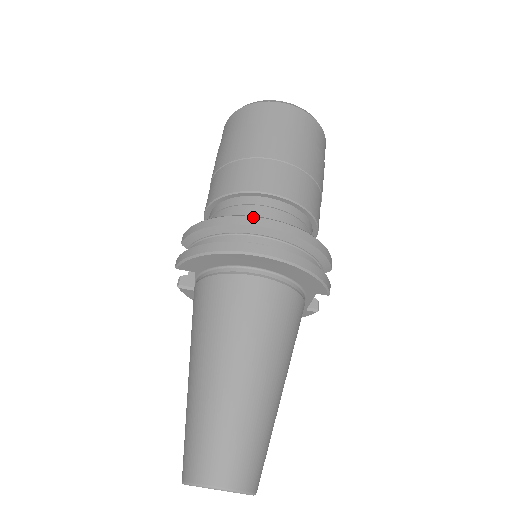
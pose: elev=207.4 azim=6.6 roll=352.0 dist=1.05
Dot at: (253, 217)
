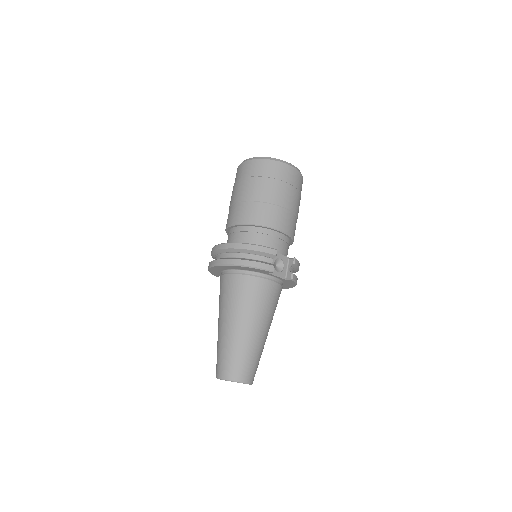
Dot at: (218, 245)
